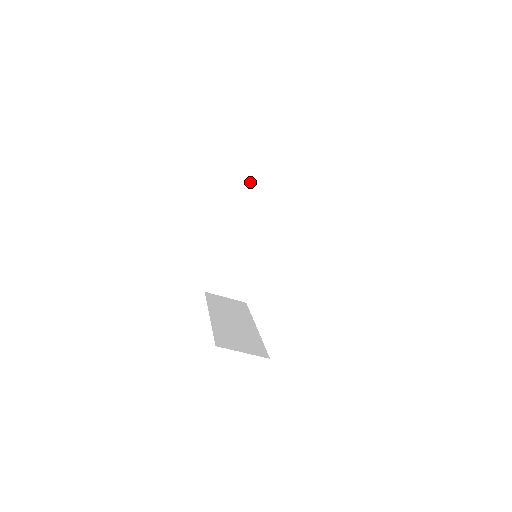
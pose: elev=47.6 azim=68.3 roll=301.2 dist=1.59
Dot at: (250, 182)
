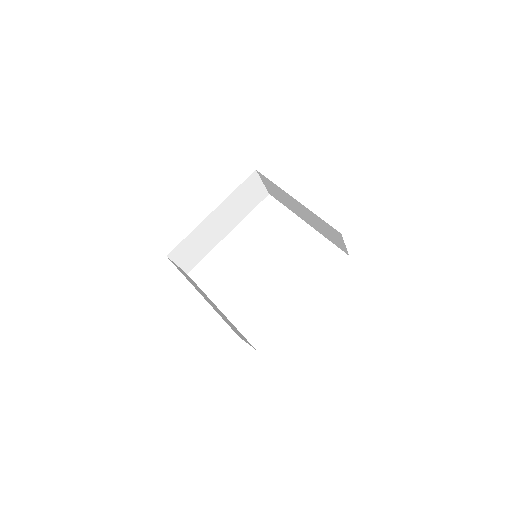
Dot at: (253, 179)
